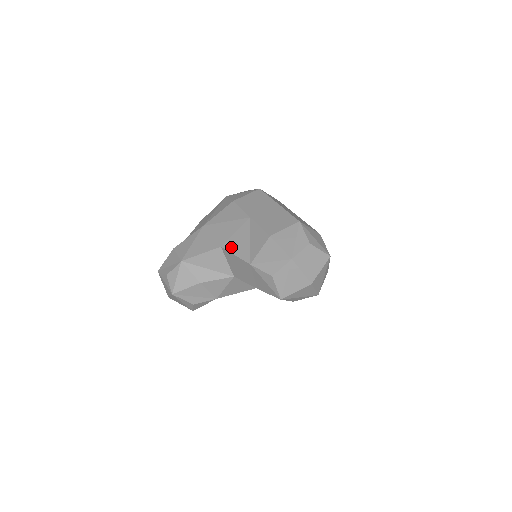
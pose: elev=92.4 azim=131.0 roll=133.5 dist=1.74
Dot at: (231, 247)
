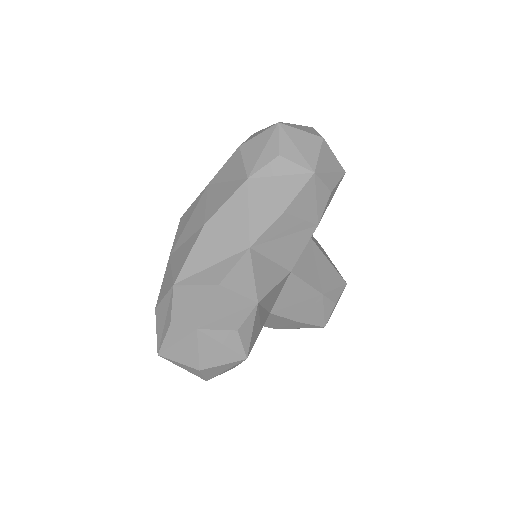
Dot at: (214, 208)
